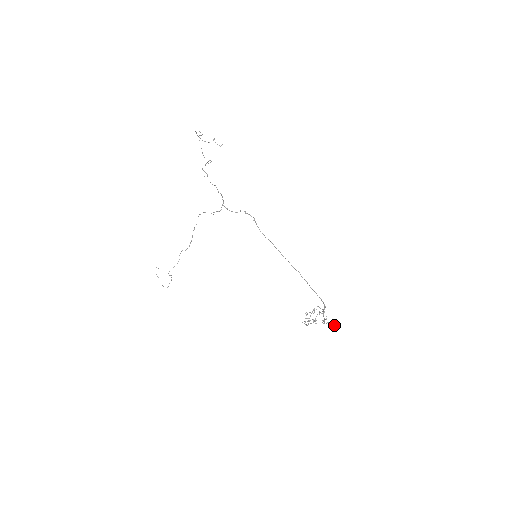
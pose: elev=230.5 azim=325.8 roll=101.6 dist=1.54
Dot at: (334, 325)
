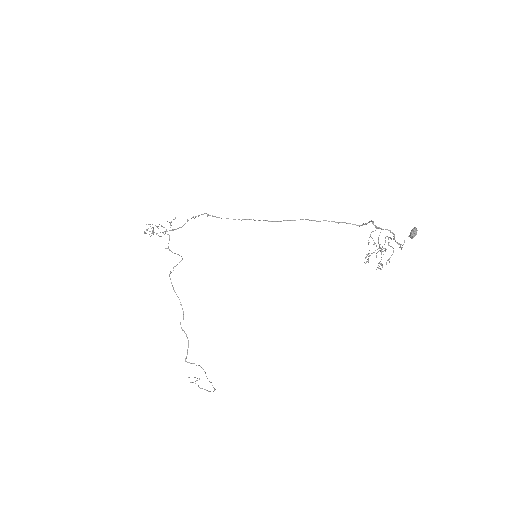
Dot at: (412, 233)
